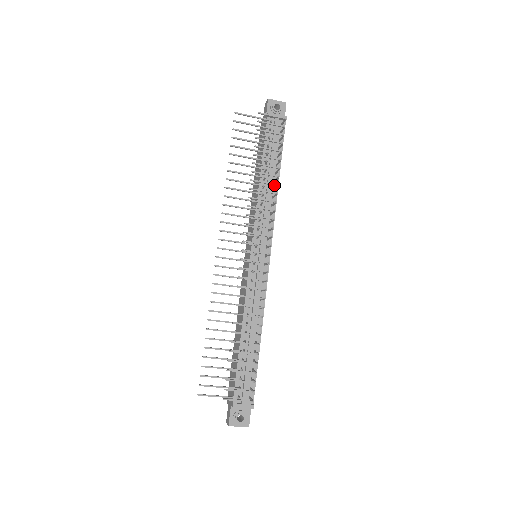
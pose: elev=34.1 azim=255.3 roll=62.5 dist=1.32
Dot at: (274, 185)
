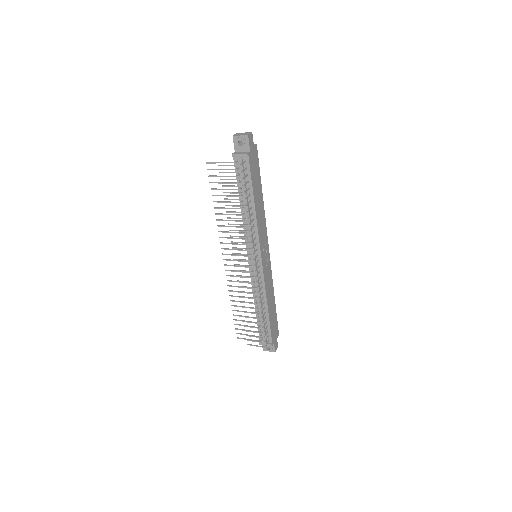
Dot at: (252, 210)
